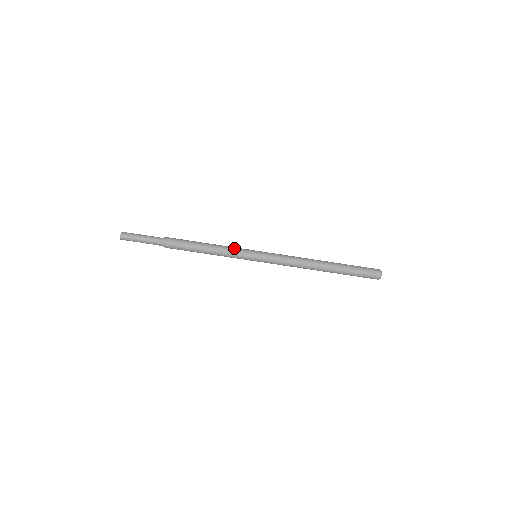
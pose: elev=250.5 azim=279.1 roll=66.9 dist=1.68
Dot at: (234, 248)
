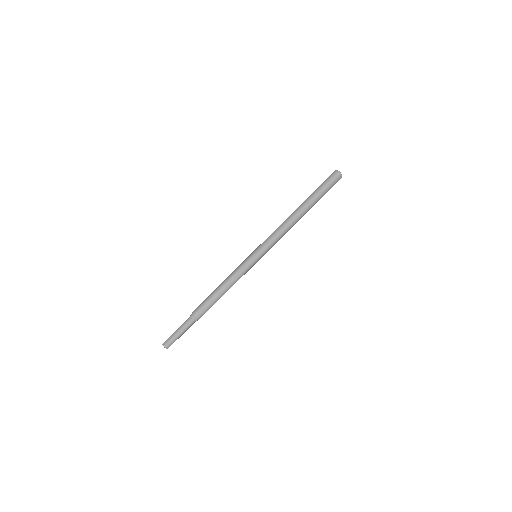
Dot at: (239, 270)
